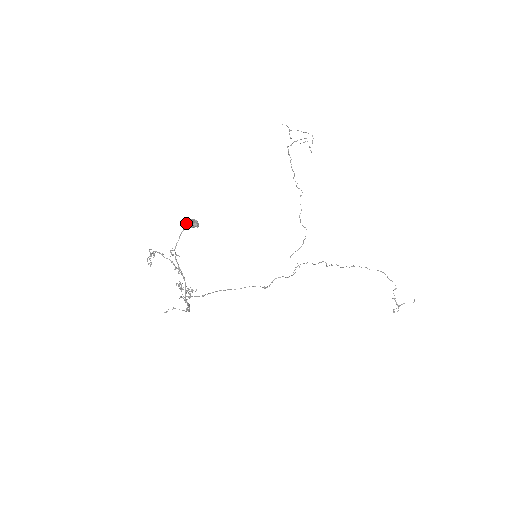
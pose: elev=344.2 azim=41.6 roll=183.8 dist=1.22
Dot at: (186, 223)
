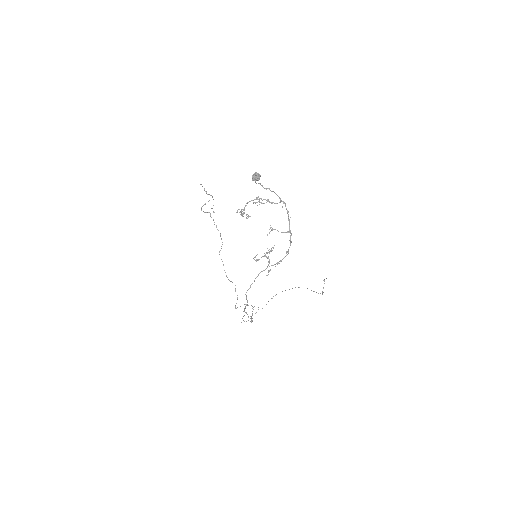
Dot at: (253, 177)
